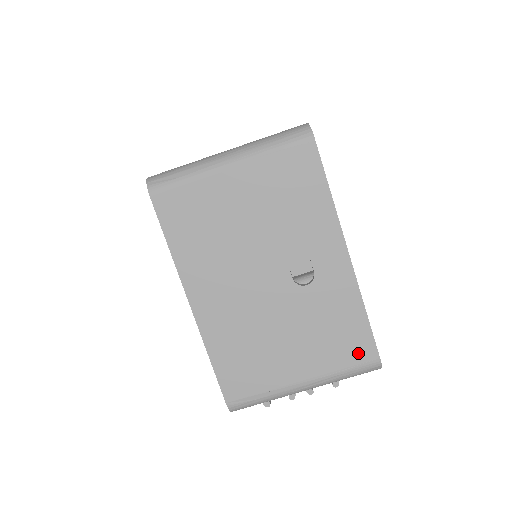
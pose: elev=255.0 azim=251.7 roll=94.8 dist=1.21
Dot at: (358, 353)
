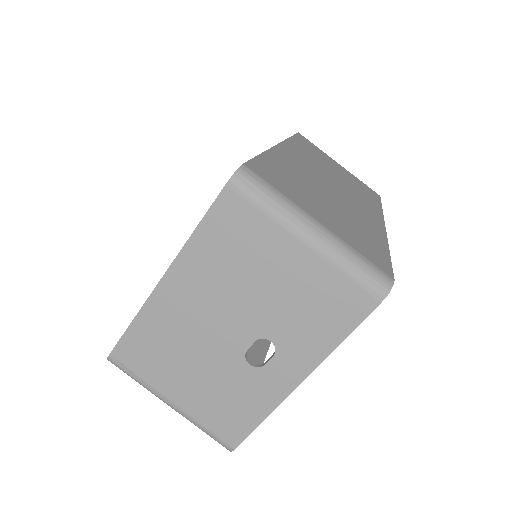
Dot at: (227, 431)
